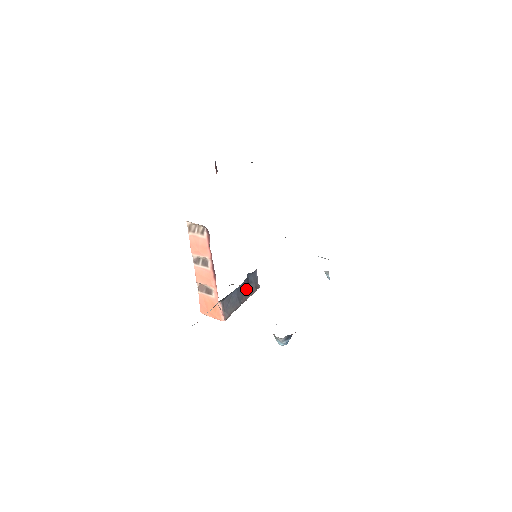
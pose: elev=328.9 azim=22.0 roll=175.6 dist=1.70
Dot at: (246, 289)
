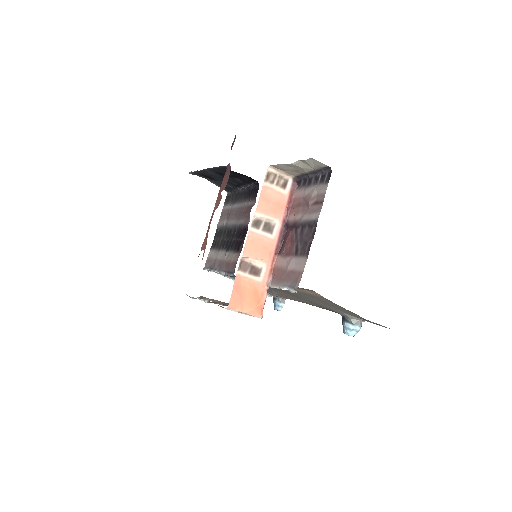
Dot at: occluded
